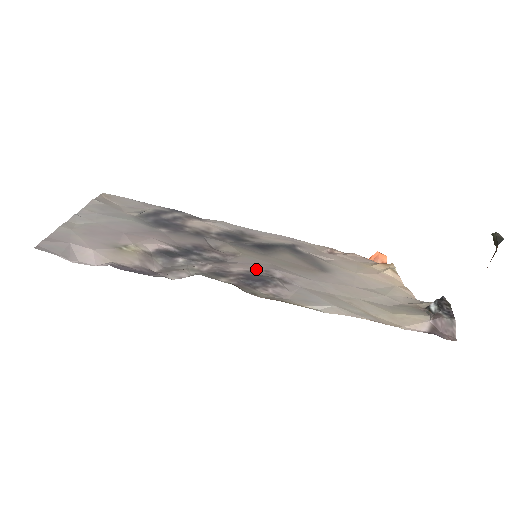
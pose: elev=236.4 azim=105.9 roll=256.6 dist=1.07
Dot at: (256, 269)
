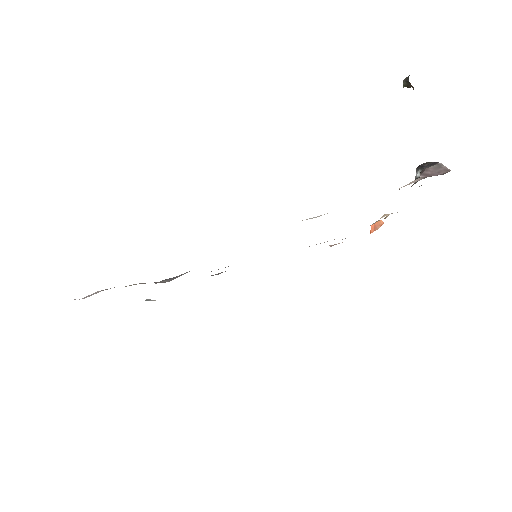
Dot at: occluded
